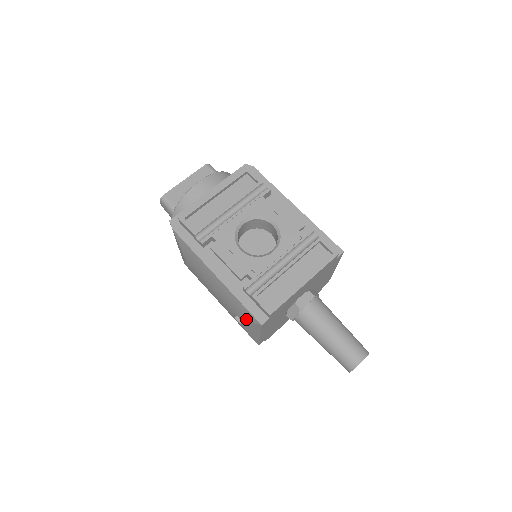
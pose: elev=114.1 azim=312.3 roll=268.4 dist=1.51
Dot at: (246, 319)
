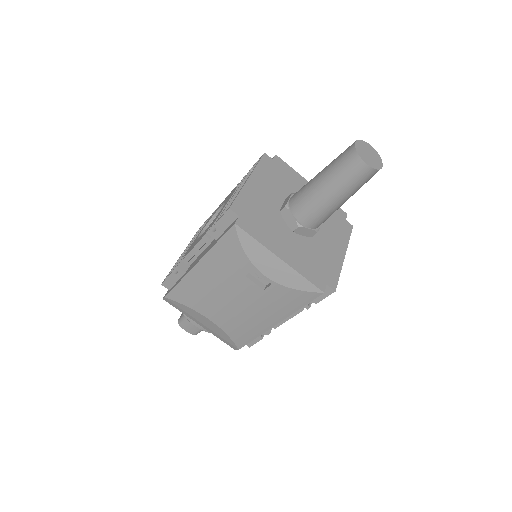
Dot at: (240, 252)
